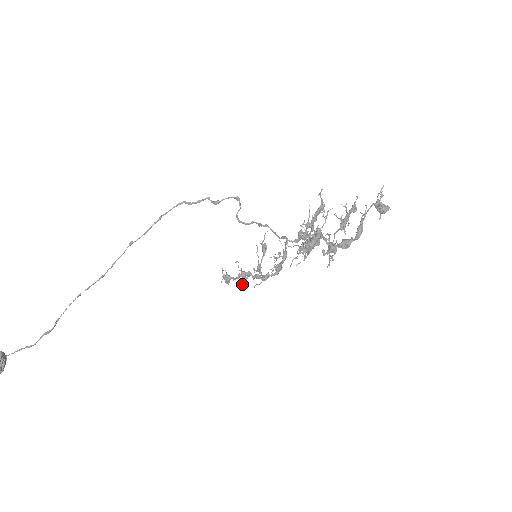
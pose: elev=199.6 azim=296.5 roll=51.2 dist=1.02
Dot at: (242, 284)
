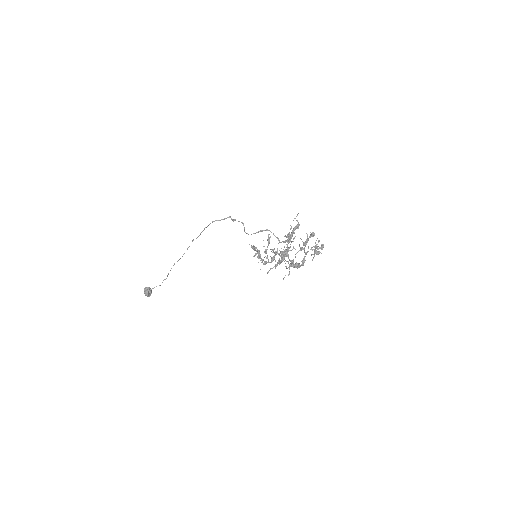
Dot at: (258, 258)
